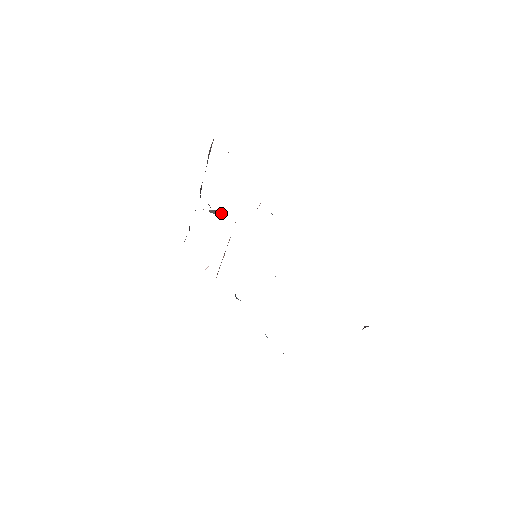
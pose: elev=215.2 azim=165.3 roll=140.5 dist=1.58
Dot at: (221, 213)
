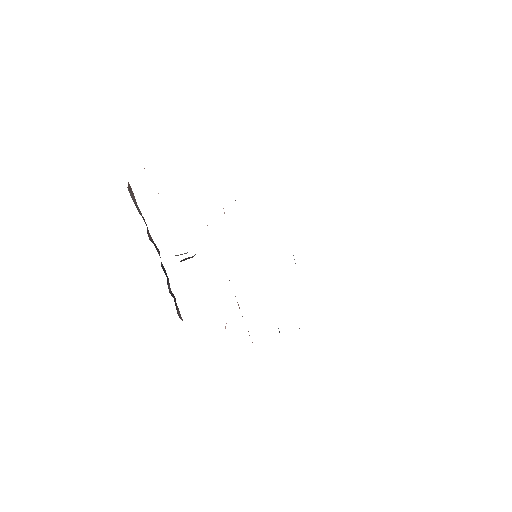
Dot at: occluded
